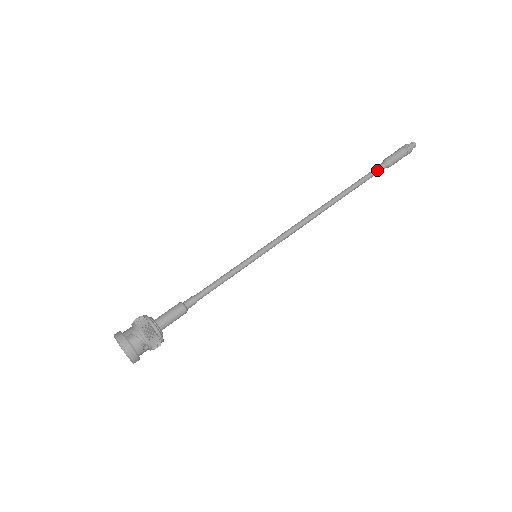
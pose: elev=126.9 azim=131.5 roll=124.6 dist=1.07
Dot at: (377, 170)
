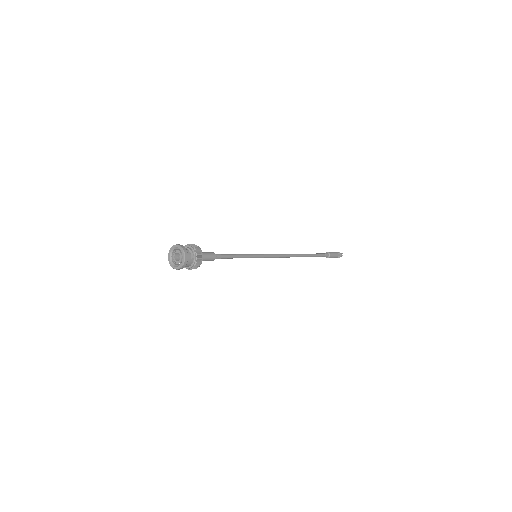
Dot at: (323, 254)
